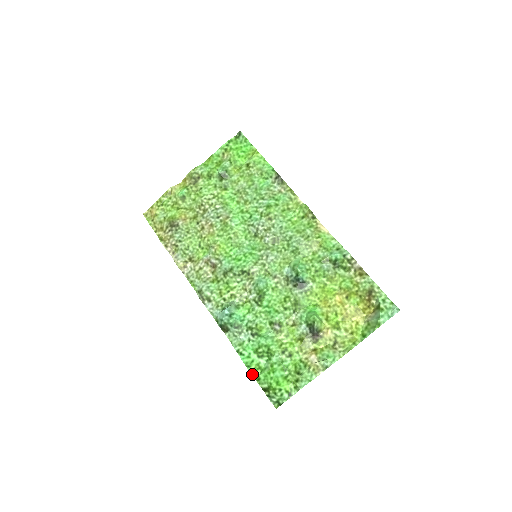
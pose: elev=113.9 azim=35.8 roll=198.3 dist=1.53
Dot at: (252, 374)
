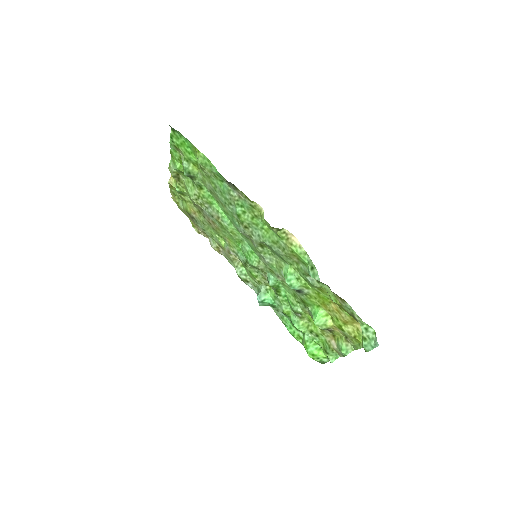
Dot at: occluded
